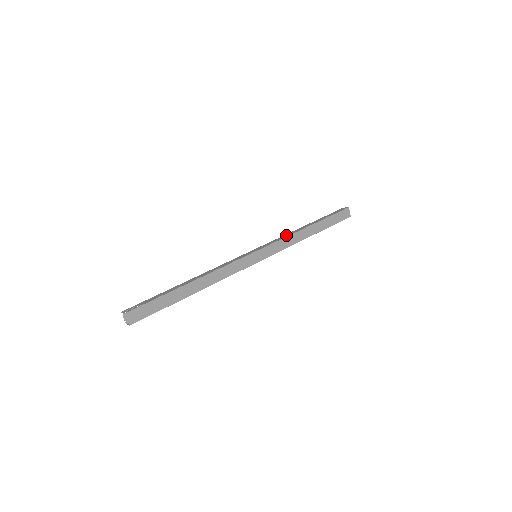
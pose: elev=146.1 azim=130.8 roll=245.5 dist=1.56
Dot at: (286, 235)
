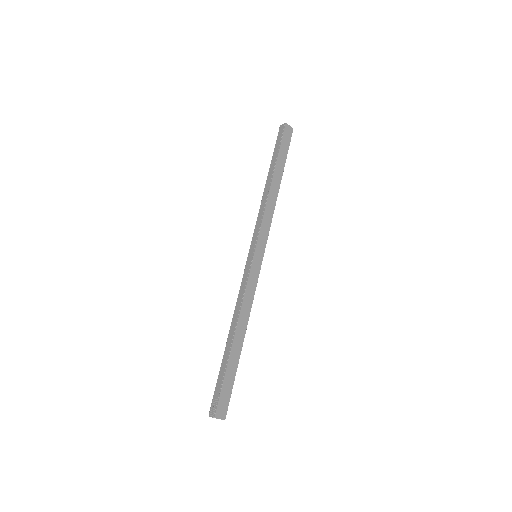
Dot at: (261, 210)
